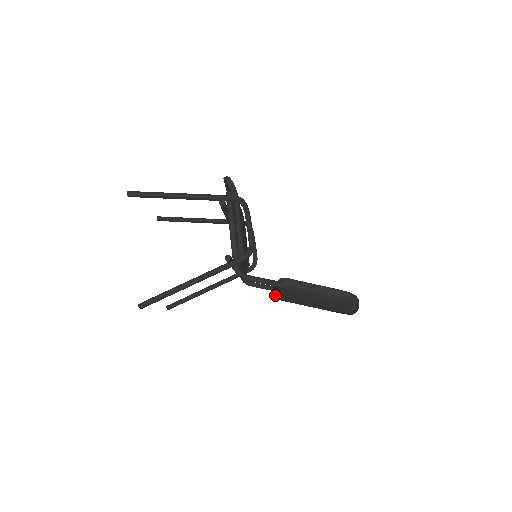
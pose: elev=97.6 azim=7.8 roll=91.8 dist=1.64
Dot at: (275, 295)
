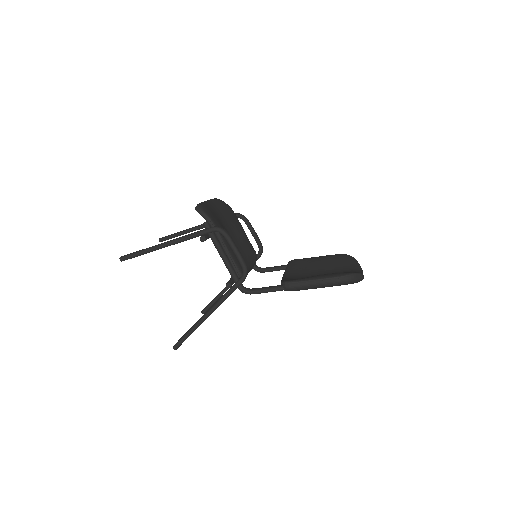
Dot at: occluded
